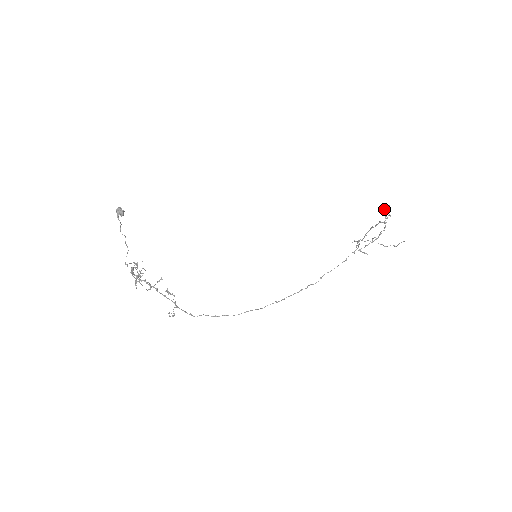
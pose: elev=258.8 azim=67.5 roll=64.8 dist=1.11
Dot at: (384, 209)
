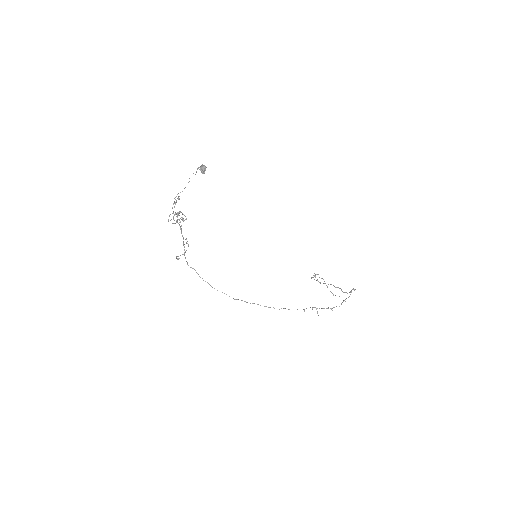
Dot at: (351, 291)
